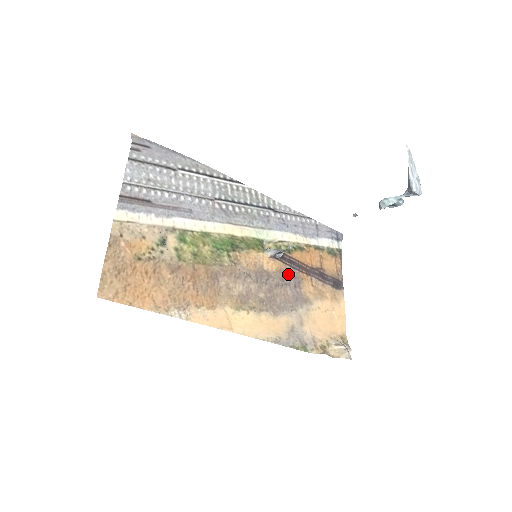
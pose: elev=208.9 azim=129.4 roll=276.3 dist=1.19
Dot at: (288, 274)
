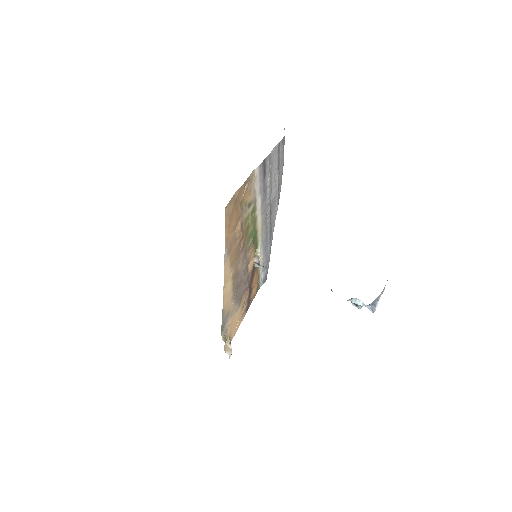
Dot at: occluded
